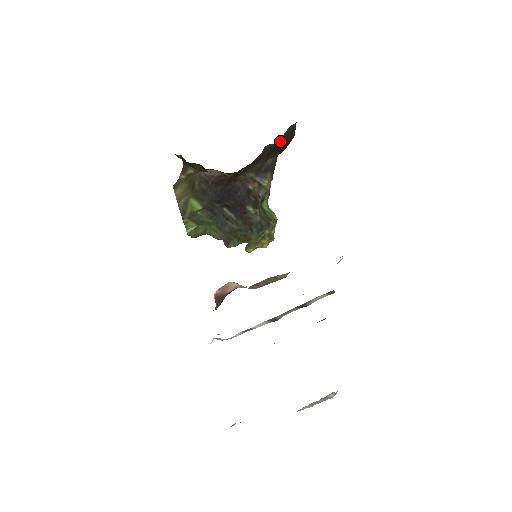
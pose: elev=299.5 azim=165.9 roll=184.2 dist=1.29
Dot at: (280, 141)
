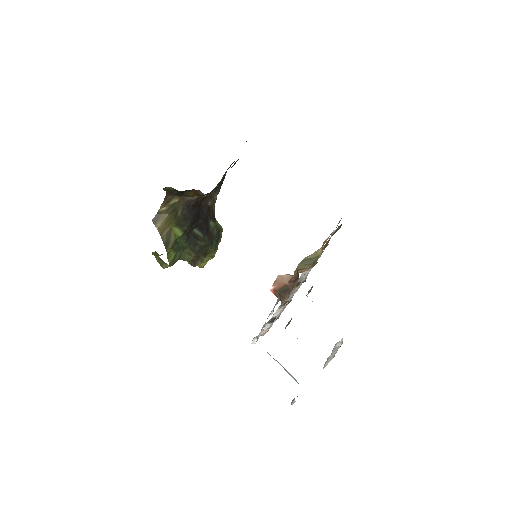
Dot at: occluded
